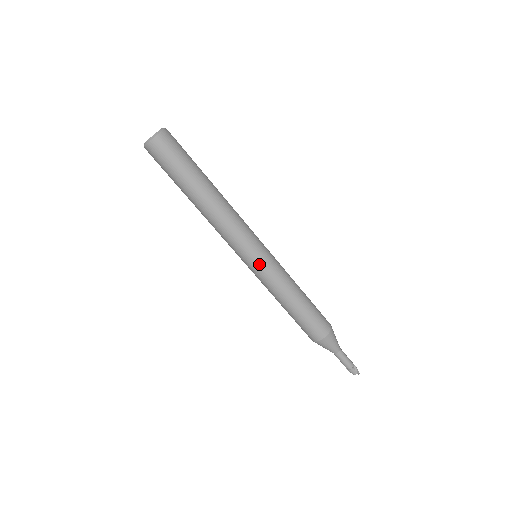
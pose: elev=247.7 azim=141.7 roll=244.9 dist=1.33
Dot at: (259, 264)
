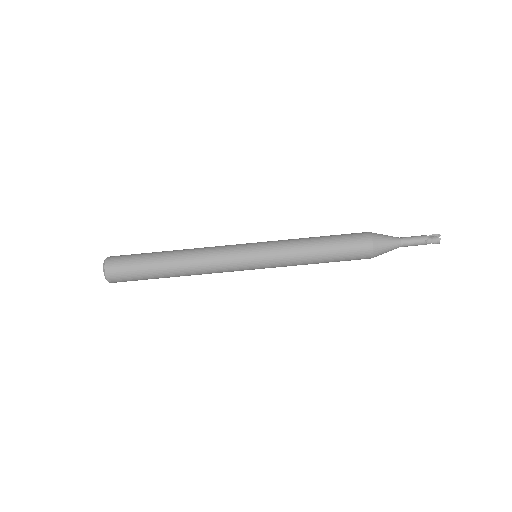
Dot at: (259, 248)
